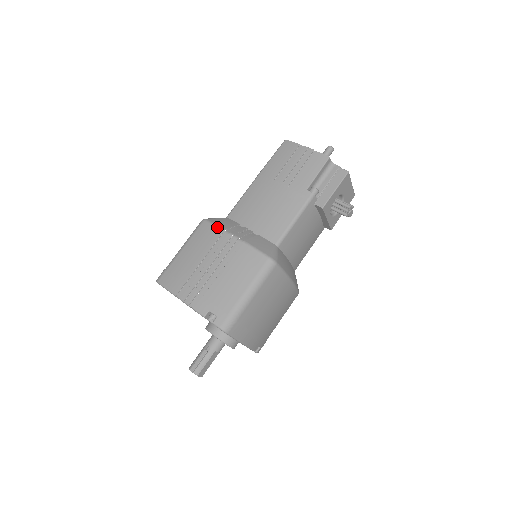
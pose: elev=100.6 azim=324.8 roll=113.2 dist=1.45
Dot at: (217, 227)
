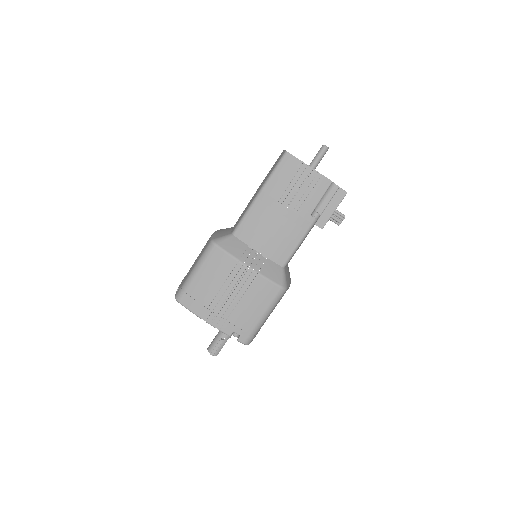
Dot at: (231, 256)
